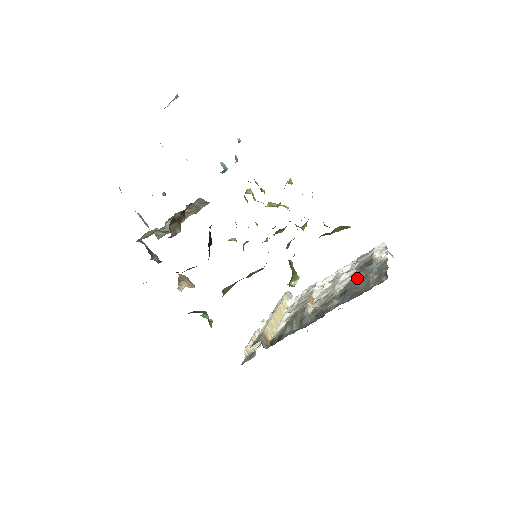
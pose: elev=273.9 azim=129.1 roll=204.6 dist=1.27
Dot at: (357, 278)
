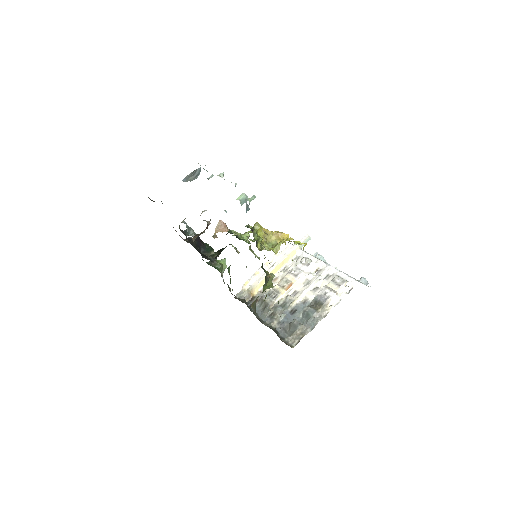
Dot at: (303, 312)
